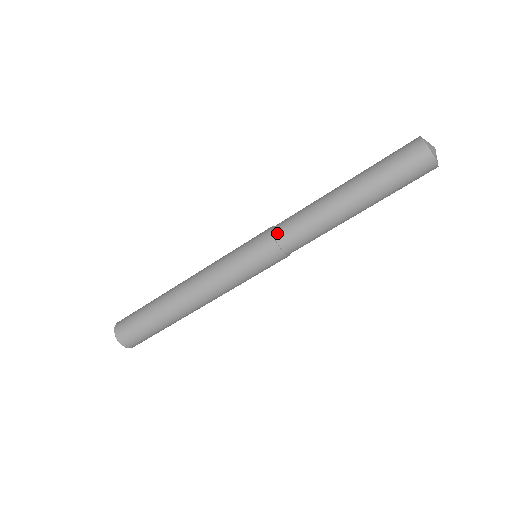
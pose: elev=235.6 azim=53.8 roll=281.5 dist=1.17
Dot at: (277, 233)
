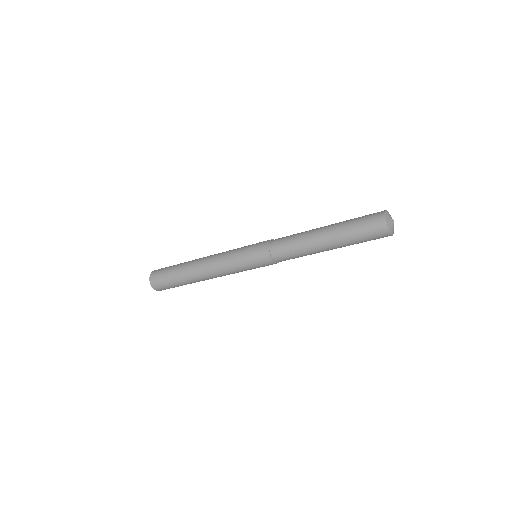
Dot at: (272, 244)
